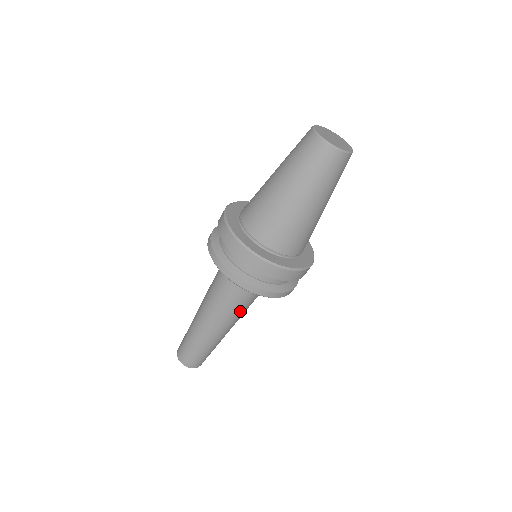
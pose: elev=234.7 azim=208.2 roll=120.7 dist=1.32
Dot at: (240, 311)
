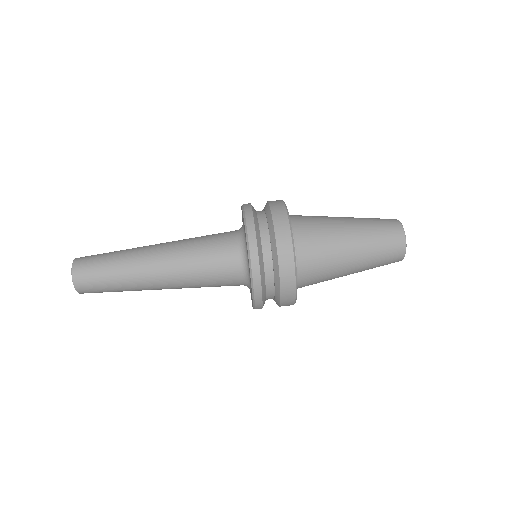
Dot at: (193, 262)
